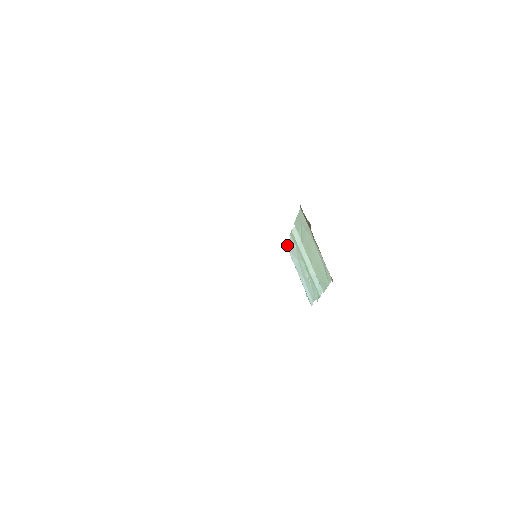
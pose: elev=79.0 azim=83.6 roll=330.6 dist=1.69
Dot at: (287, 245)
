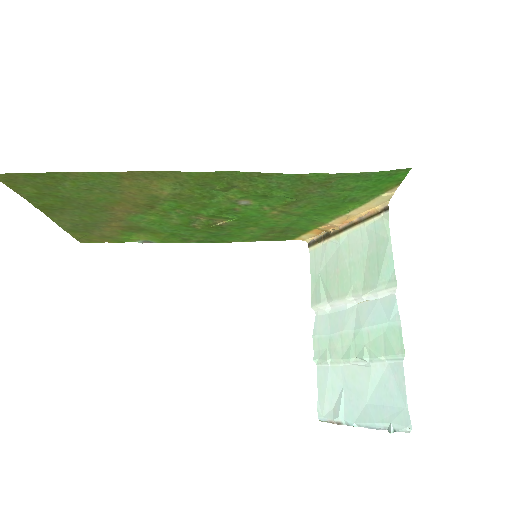
Dot at: (318, 409)
